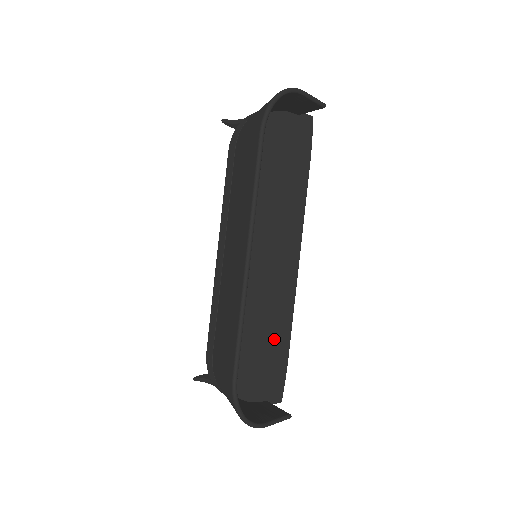
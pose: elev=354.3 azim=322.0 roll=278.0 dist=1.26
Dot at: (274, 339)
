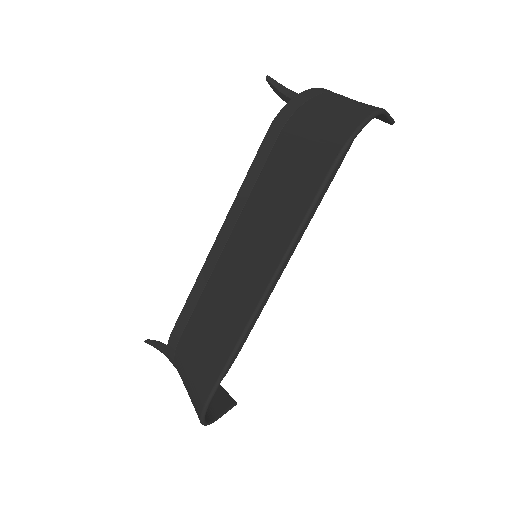
Dot at: occluded
